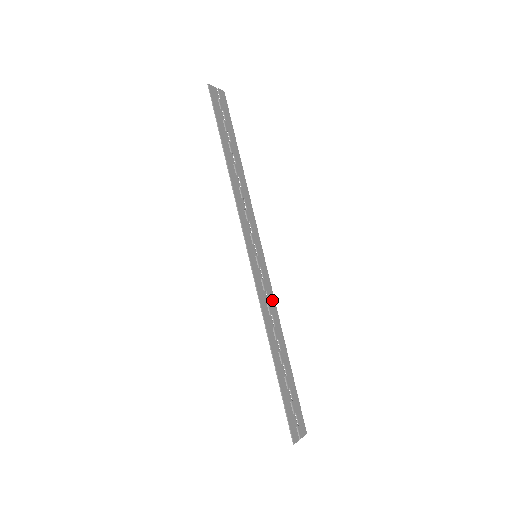
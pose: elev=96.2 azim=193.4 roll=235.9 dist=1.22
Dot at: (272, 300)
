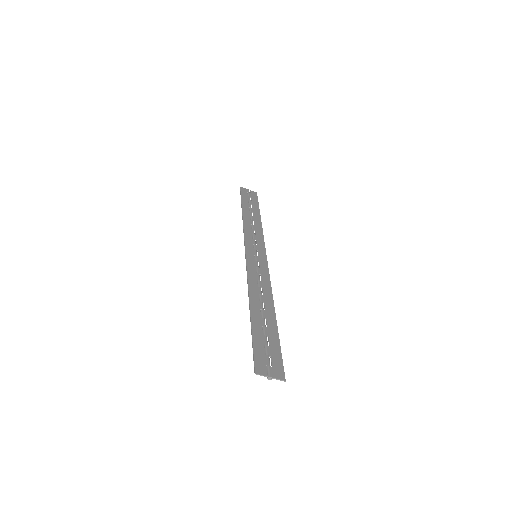
Dot at: (267, 282)
